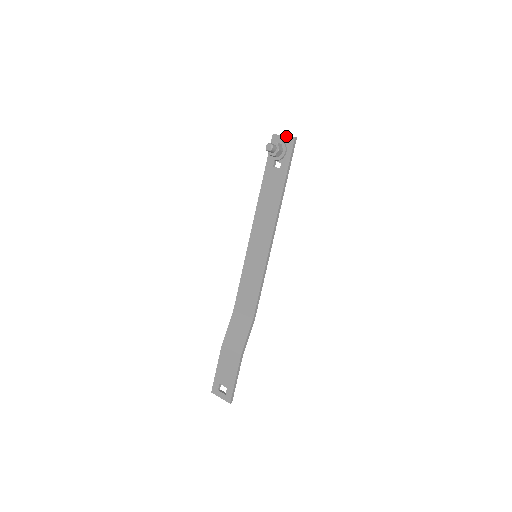
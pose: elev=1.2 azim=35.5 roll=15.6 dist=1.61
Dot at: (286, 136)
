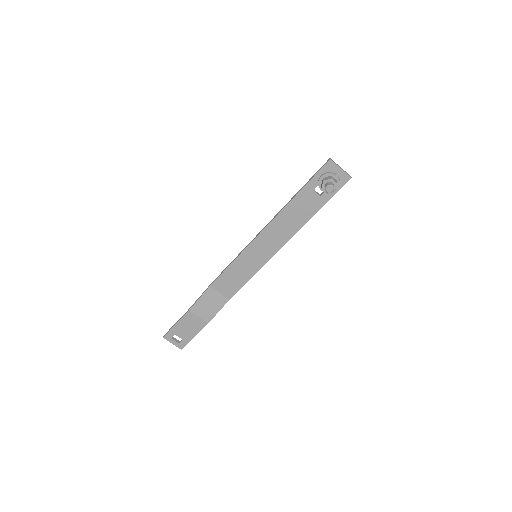
Dot at: (343, 171)
